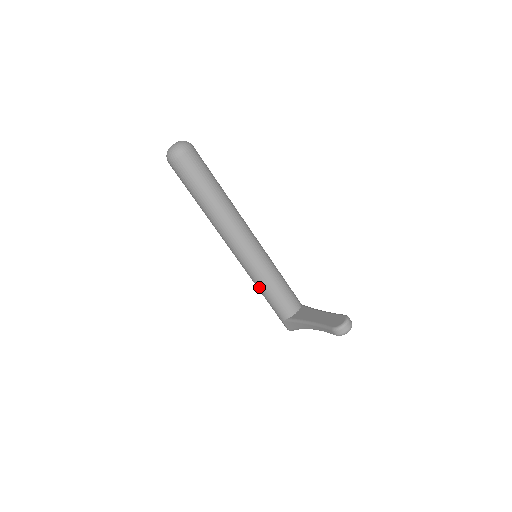
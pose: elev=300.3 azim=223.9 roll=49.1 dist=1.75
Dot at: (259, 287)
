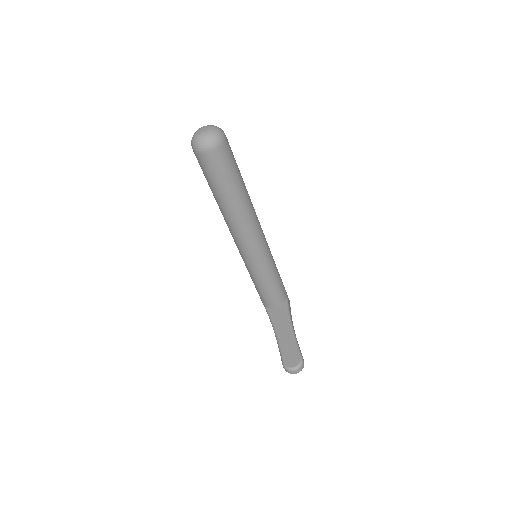
Dot at: (250, 276)
